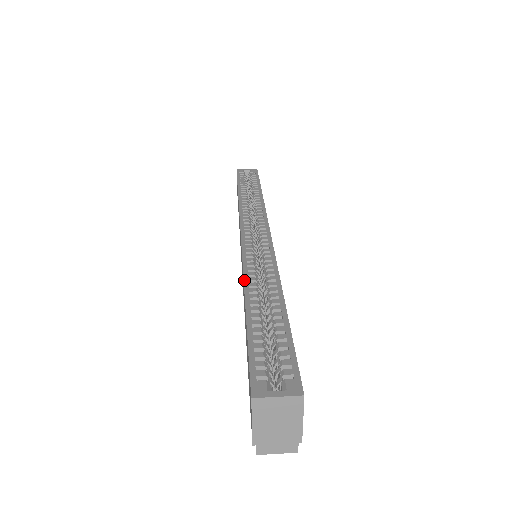
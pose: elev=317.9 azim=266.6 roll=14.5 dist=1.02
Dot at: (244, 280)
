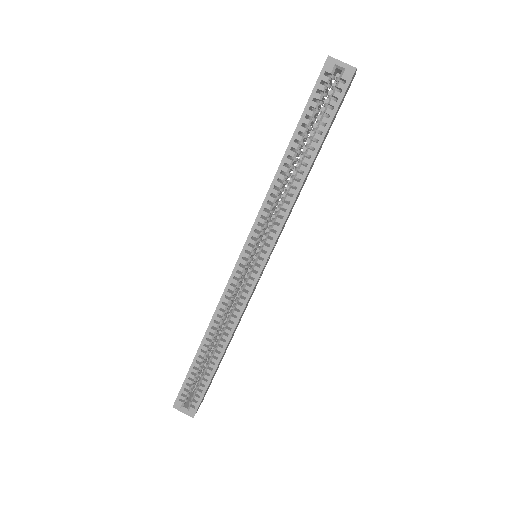
Dot at: (209, 324)
